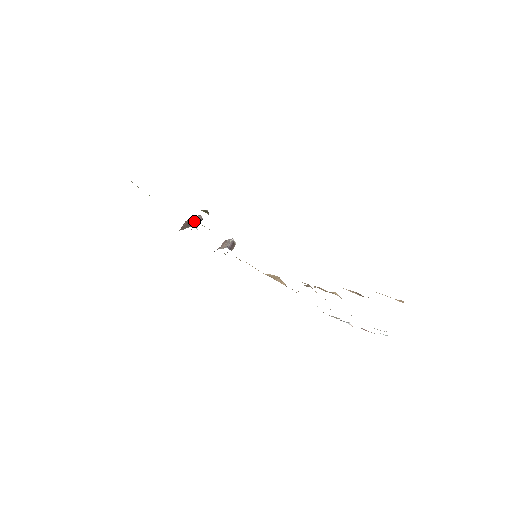
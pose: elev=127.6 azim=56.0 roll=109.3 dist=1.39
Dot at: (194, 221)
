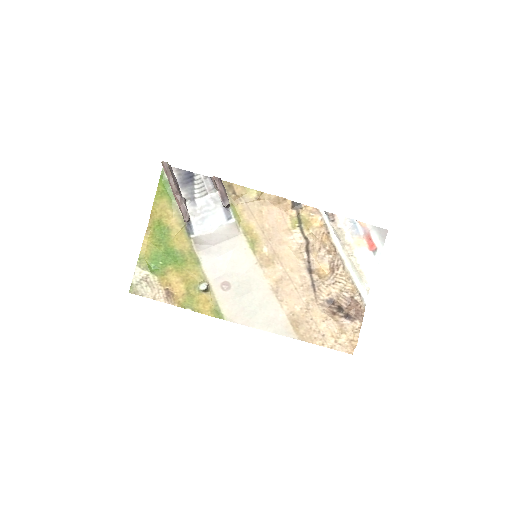
Dot at: (185, 222)
